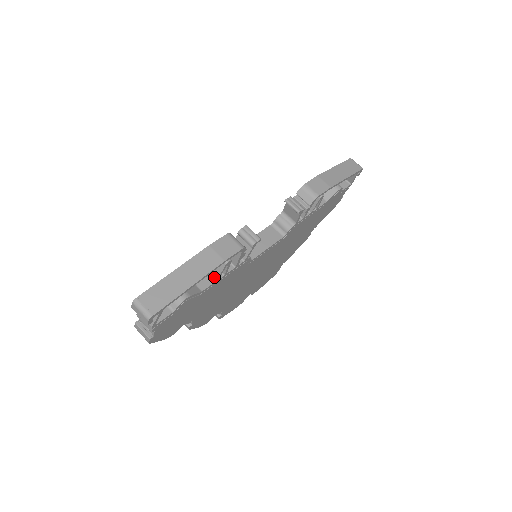
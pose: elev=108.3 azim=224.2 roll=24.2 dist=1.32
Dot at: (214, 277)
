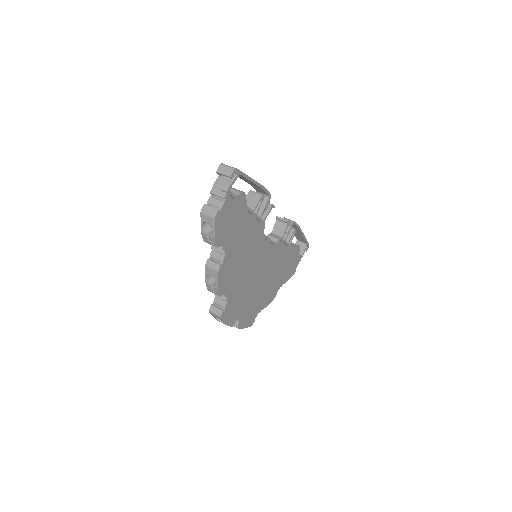
Dot at: (251, 209)
